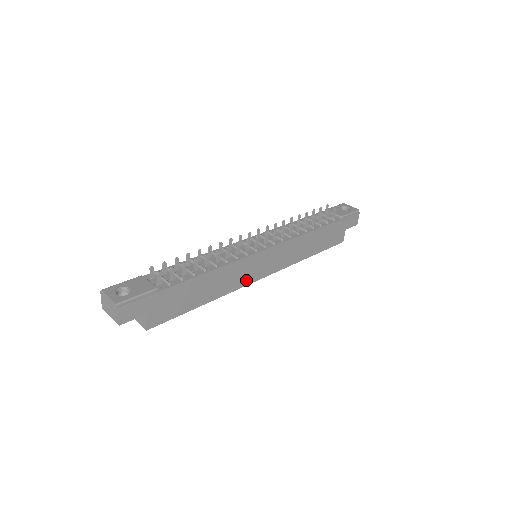
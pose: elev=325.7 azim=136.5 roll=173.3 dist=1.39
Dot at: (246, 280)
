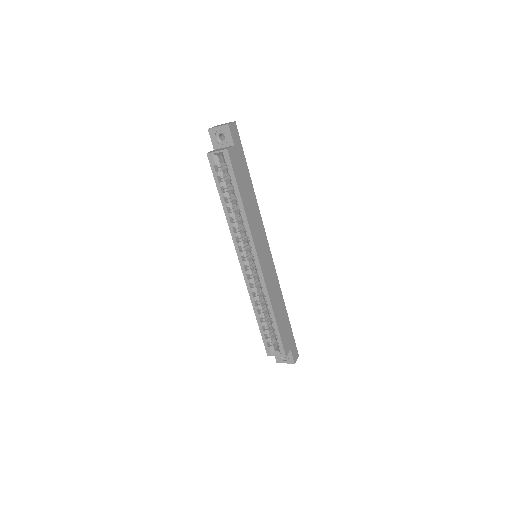
Dot at: (256, 241)
